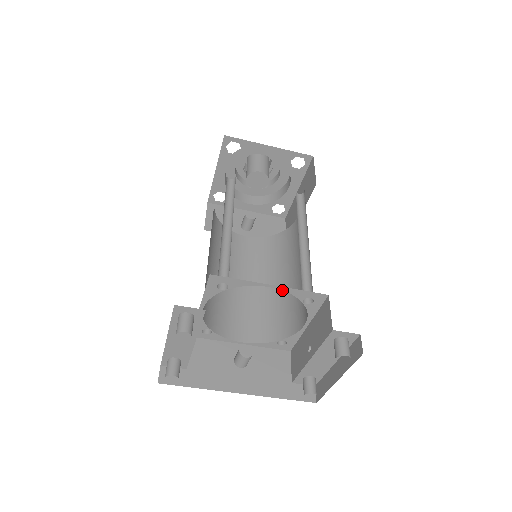
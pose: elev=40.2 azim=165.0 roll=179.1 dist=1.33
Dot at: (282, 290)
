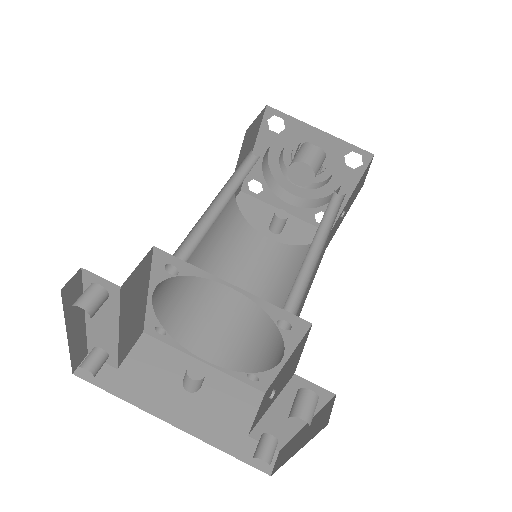
Dot at: occluded
